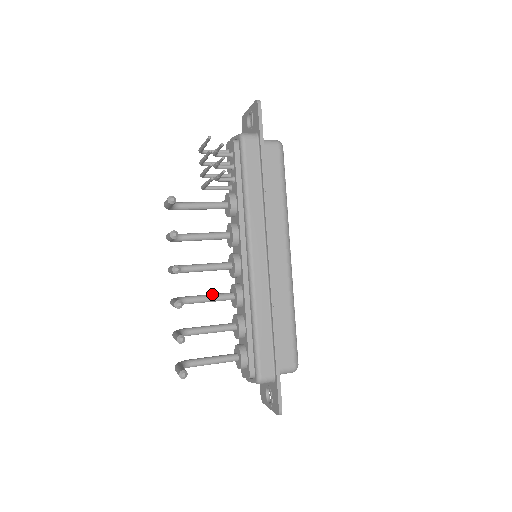
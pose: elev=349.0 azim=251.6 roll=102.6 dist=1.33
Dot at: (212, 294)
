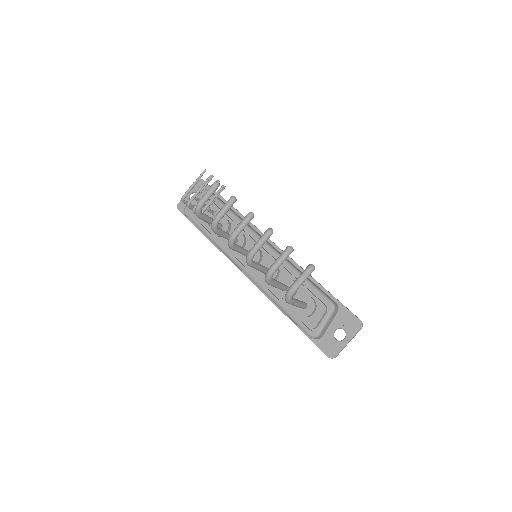
Dot at: occluded
